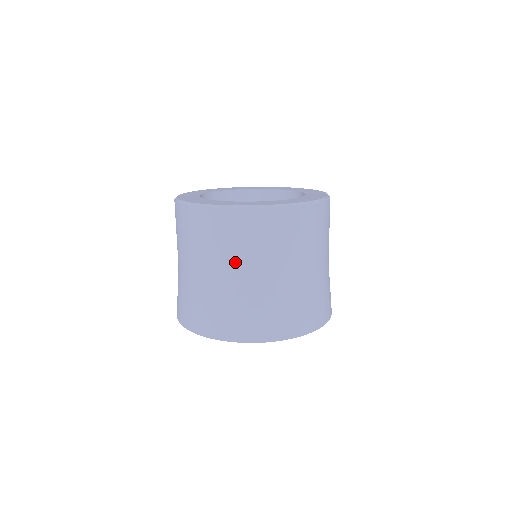
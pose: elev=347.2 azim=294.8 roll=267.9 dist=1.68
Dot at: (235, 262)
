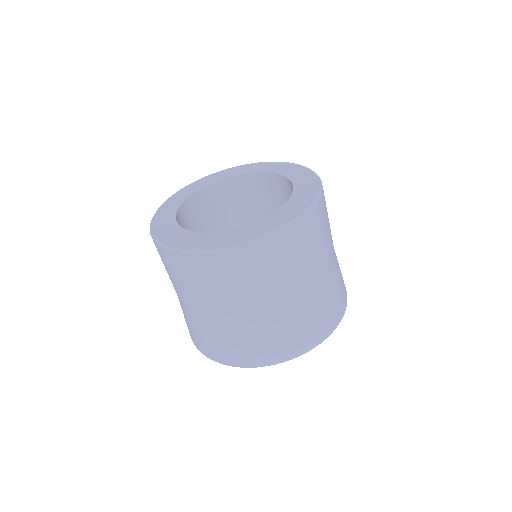
Dot at: (211, 301)
